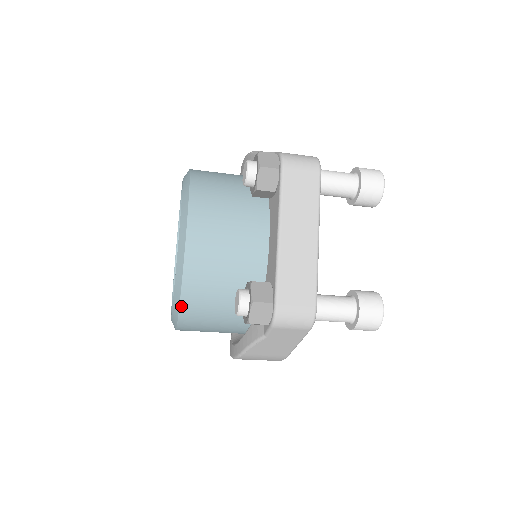
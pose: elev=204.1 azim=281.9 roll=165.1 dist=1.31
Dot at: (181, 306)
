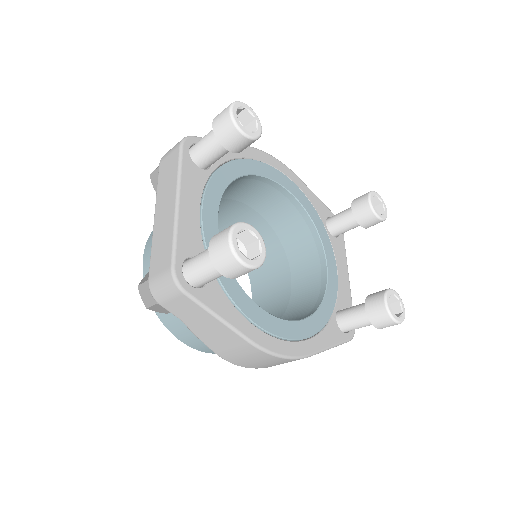
Dot at: (162, 321)
